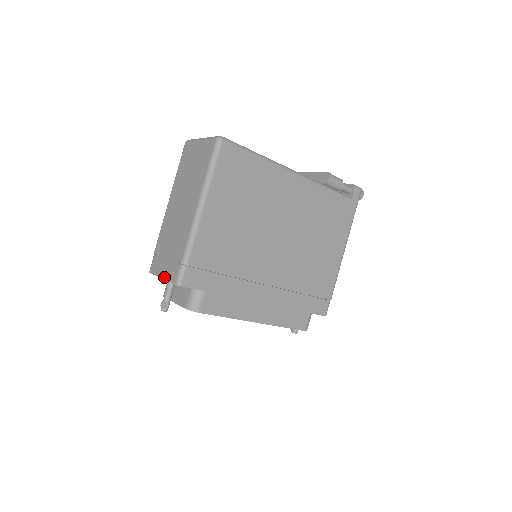
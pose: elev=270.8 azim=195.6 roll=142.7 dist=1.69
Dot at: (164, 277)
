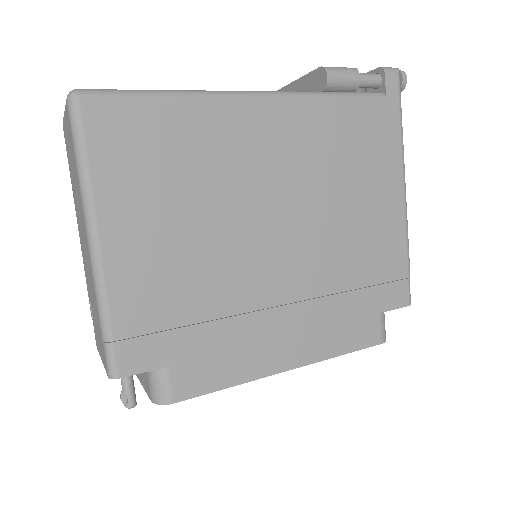
Dot at: (102, 360)
